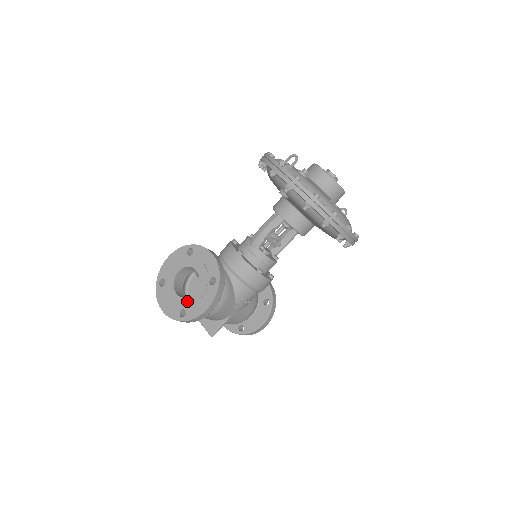
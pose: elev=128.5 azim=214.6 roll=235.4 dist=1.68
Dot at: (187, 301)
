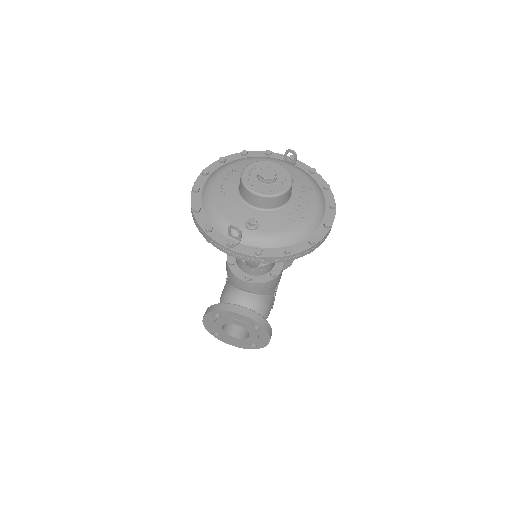
Dot at: (249, 340)
